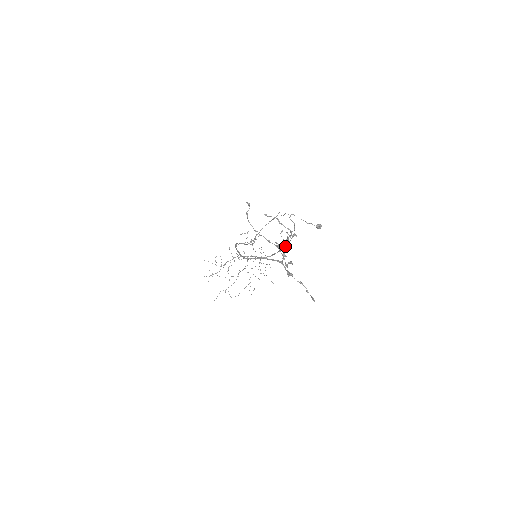
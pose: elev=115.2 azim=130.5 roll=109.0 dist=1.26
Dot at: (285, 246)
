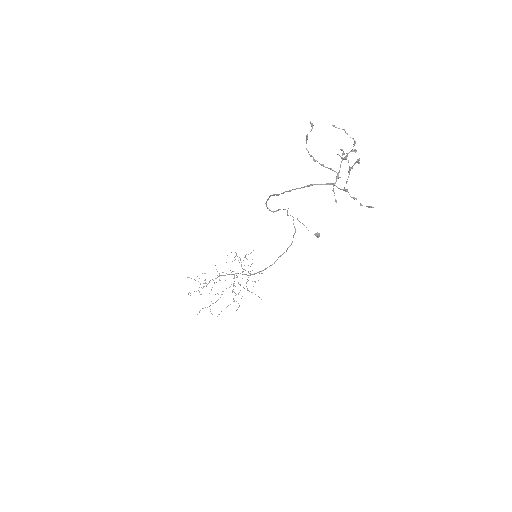
Dot at: occluded
